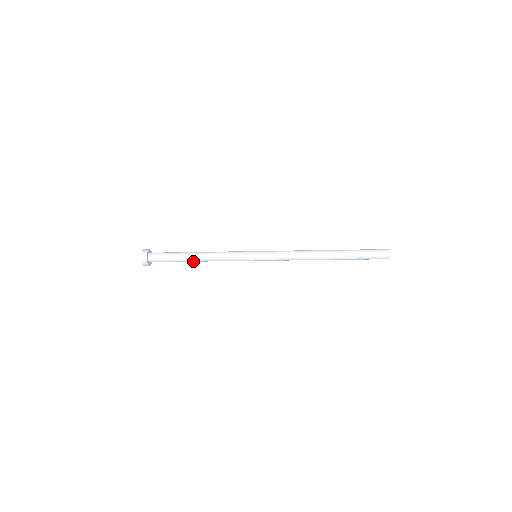
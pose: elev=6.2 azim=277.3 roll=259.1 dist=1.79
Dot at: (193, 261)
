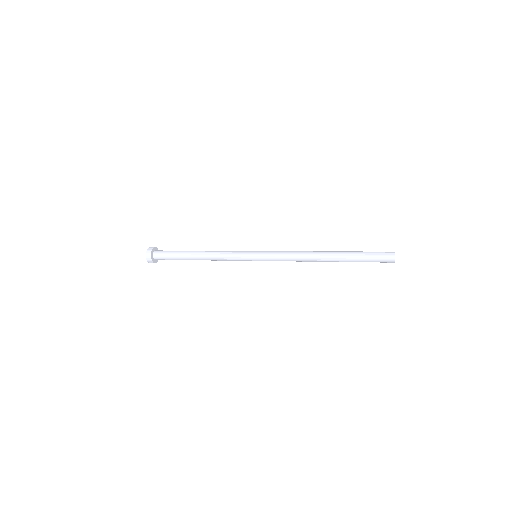
Dot at: (194, 257)
